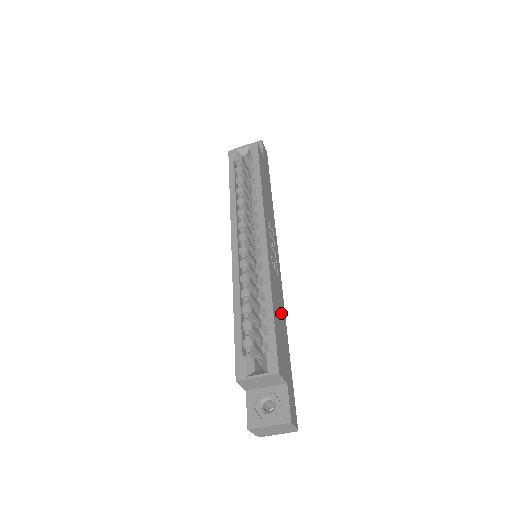
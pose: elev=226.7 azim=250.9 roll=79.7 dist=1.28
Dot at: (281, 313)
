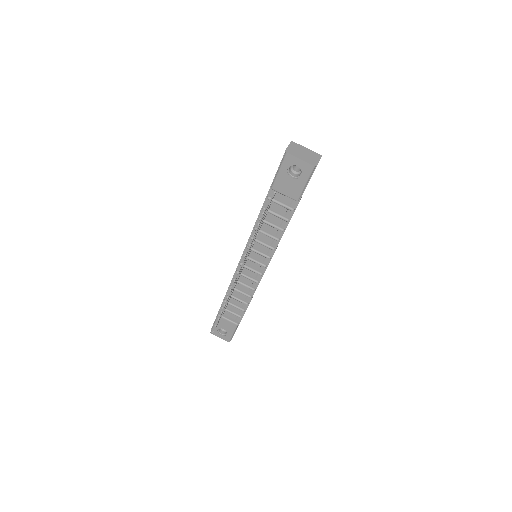
Dot at: occluded
